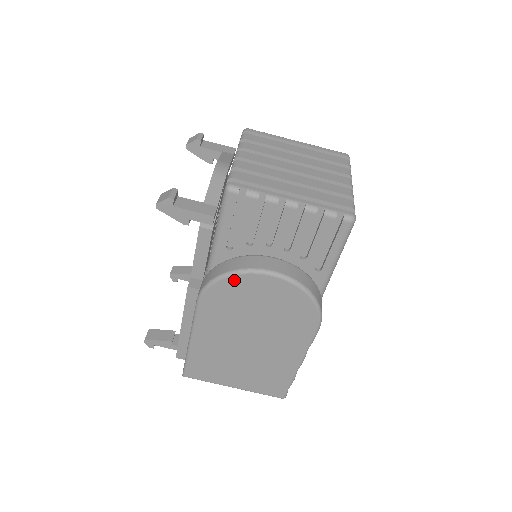
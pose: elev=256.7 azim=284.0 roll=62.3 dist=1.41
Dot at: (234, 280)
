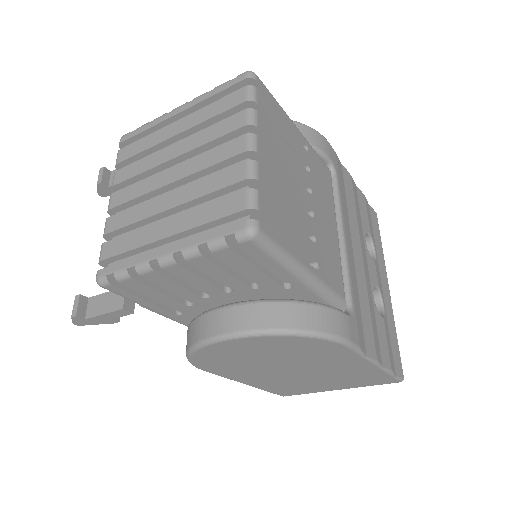
Dot at: (201, 354)
